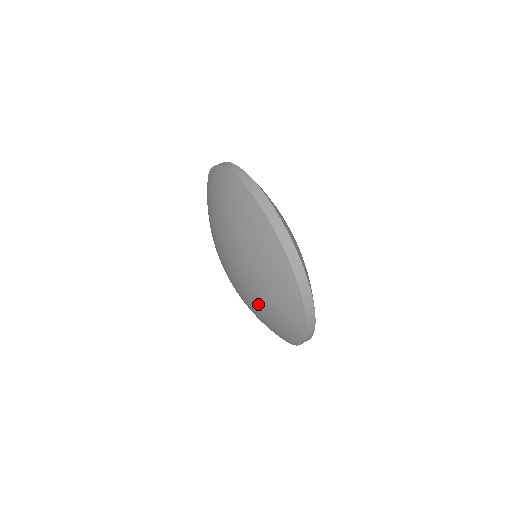
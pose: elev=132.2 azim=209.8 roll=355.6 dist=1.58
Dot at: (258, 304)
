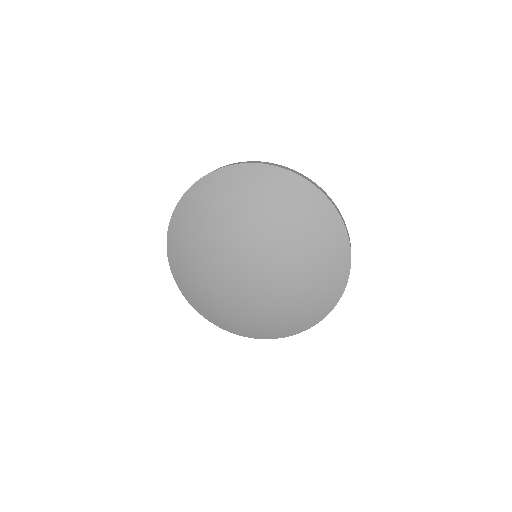
Dot at: (294, 285)
